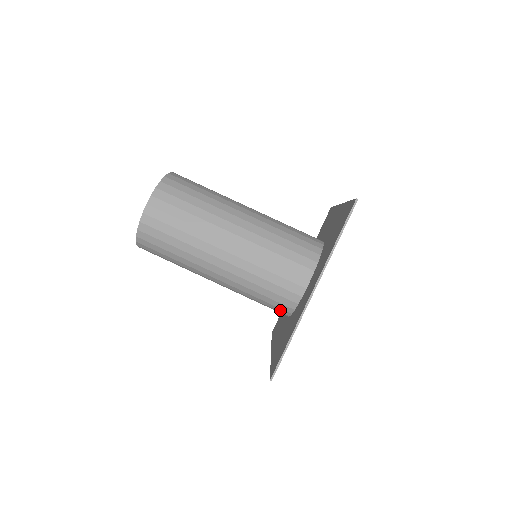
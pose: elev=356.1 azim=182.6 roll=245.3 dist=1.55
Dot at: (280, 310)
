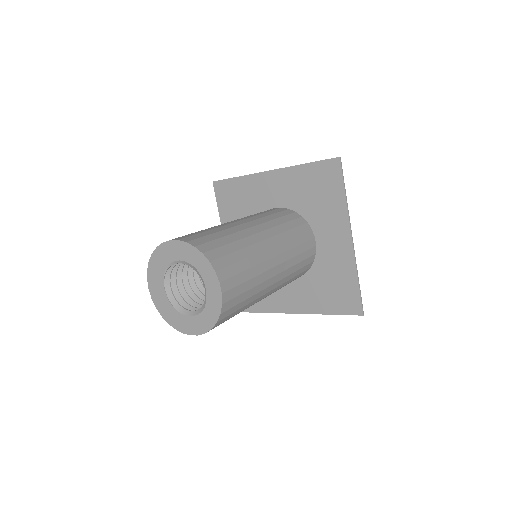
Dot at: occluded
